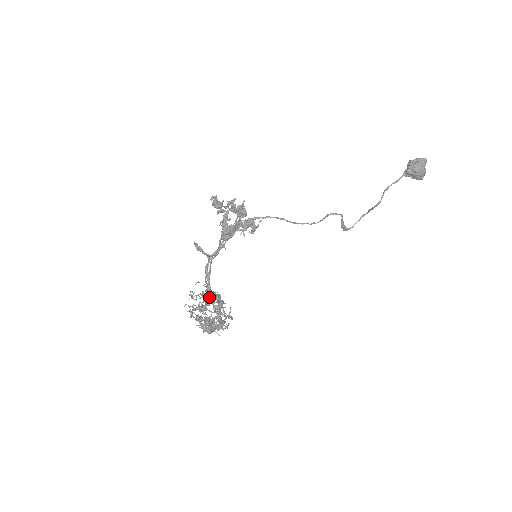
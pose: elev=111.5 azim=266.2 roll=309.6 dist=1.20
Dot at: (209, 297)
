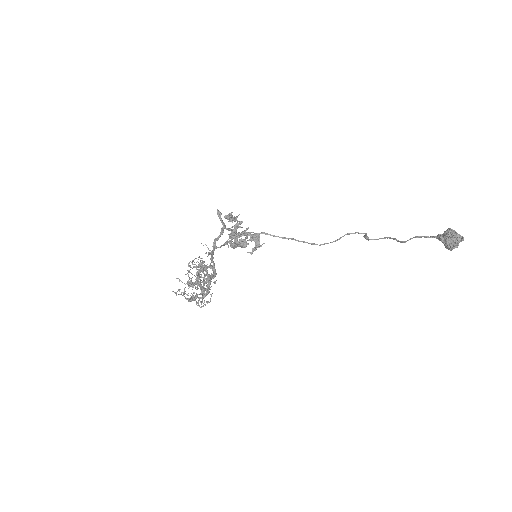
Dot at: occluded
